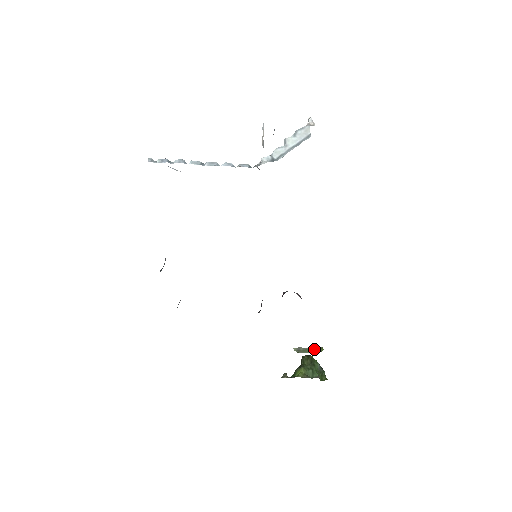
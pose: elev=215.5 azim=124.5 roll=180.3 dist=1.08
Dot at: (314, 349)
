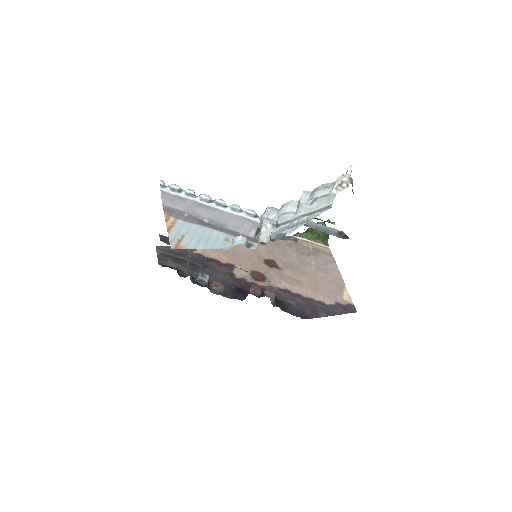
Dot at: (328, 222)
